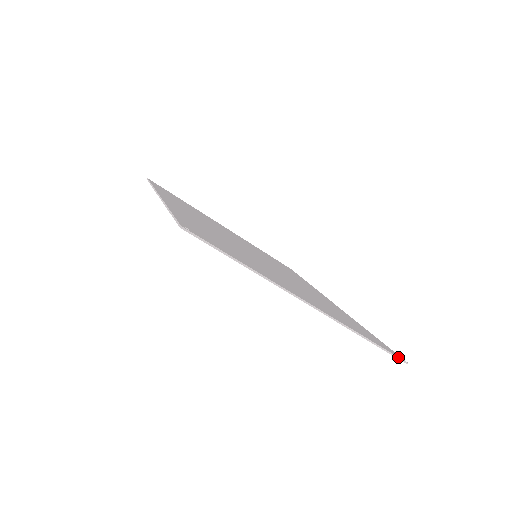
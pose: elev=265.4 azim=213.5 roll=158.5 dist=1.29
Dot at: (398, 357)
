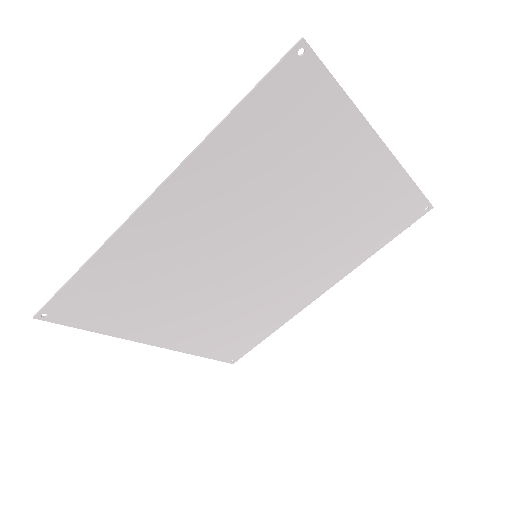
Dot at: (428, 201)
